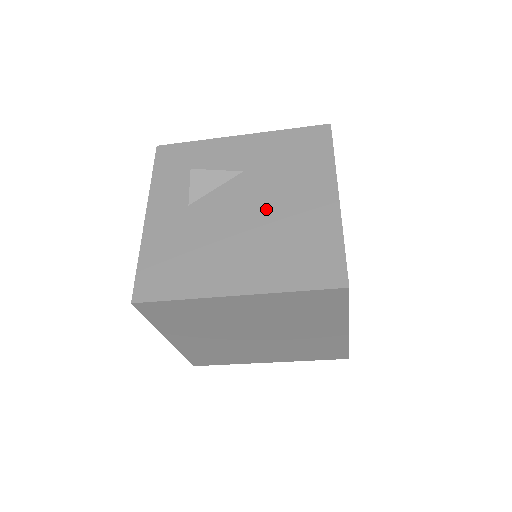
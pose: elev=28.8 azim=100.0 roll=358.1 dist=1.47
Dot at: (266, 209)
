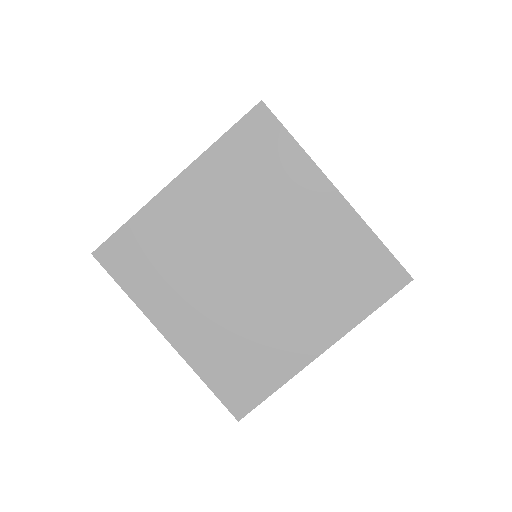
Dot at: occluded
